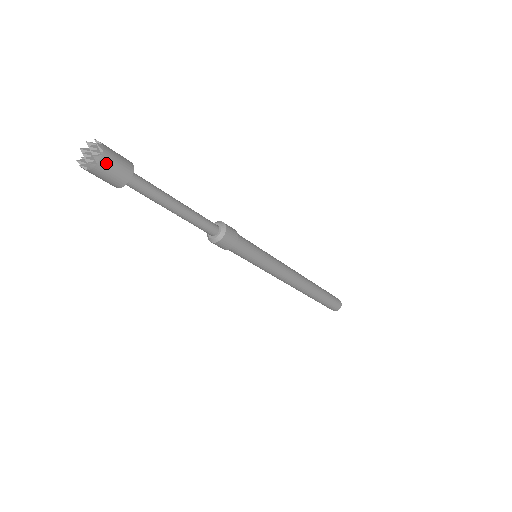
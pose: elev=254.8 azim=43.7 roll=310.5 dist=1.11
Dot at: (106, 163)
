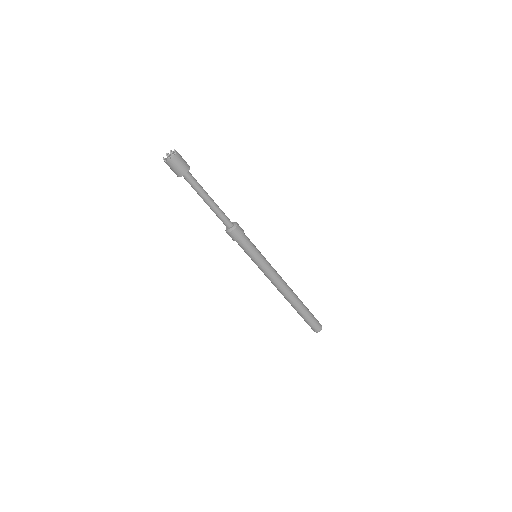
Dot at: (176, 160)
